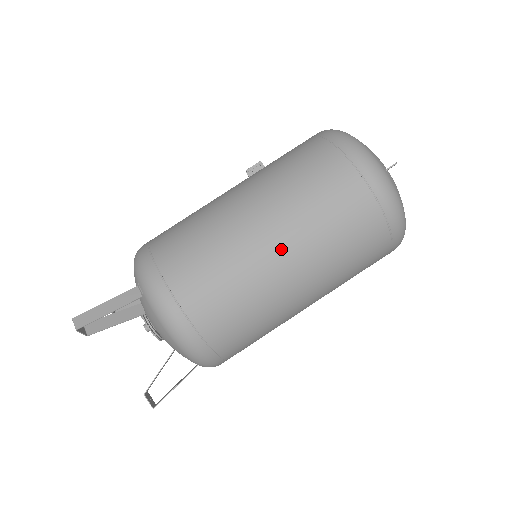
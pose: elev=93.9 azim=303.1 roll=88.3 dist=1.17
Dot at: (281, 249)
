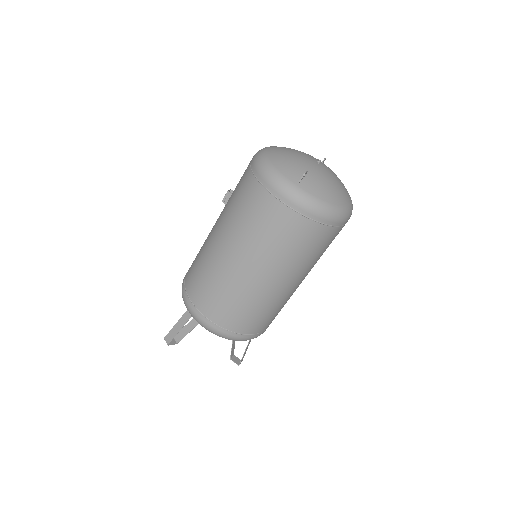
Dot at: (249, 268)
